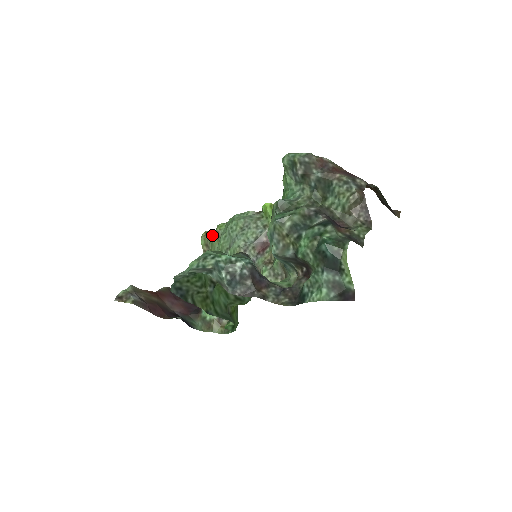
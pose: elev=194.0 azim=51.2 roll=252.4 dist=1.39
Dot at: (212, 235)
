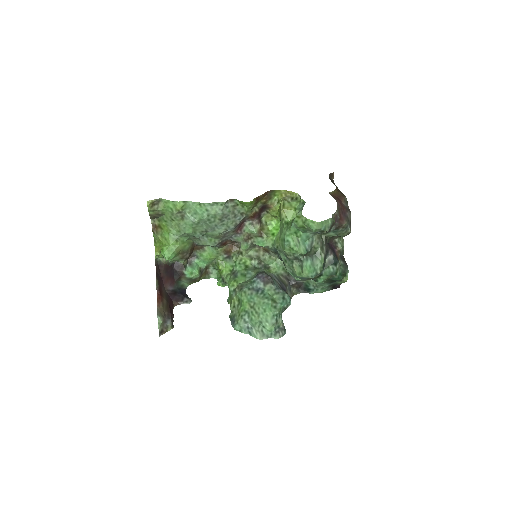
Dot at: (163, 206)
